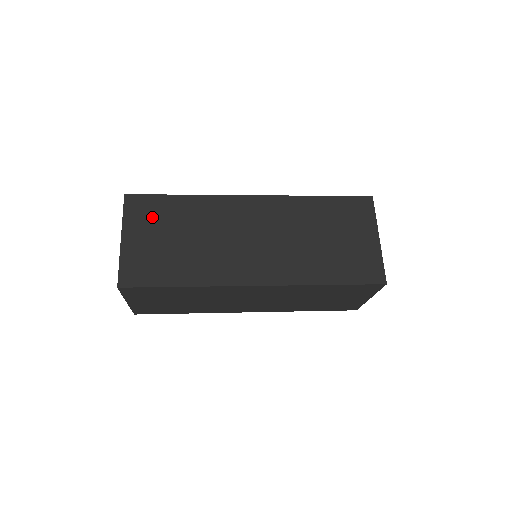
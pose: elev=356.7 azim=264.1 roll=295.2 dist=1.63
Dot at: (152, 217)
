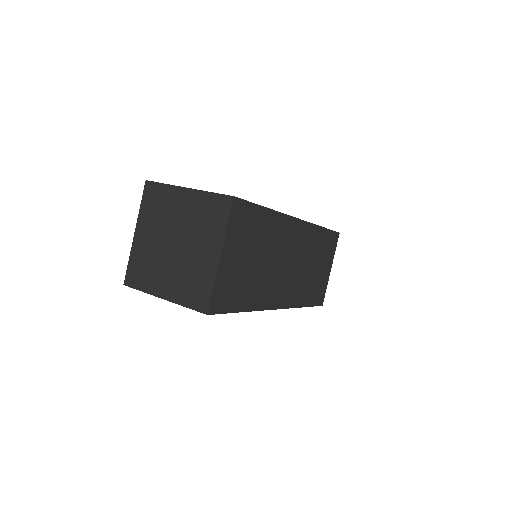
Dot at: (245, 232)
